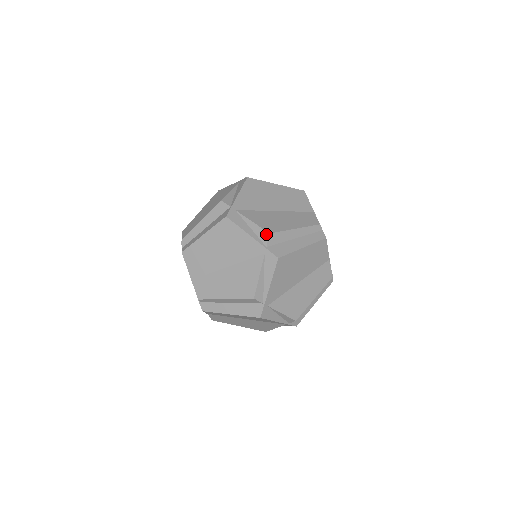
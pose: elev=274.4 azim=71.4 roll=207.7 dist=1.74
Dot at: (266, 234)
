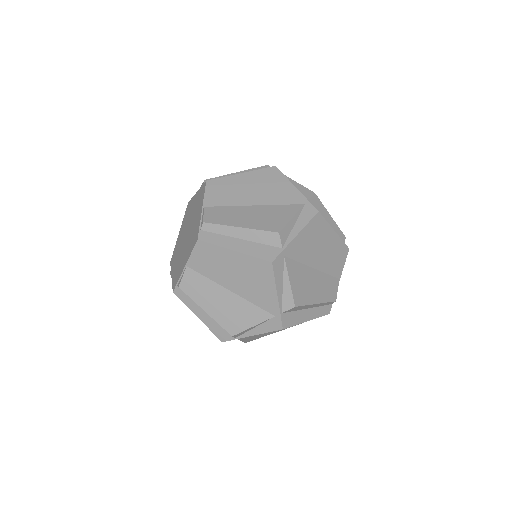
Dot at: occluded
